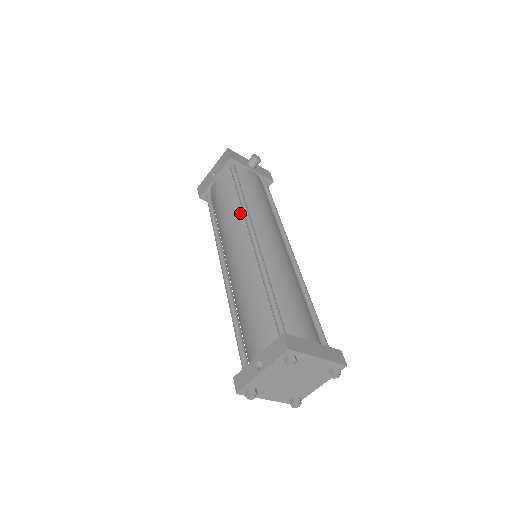
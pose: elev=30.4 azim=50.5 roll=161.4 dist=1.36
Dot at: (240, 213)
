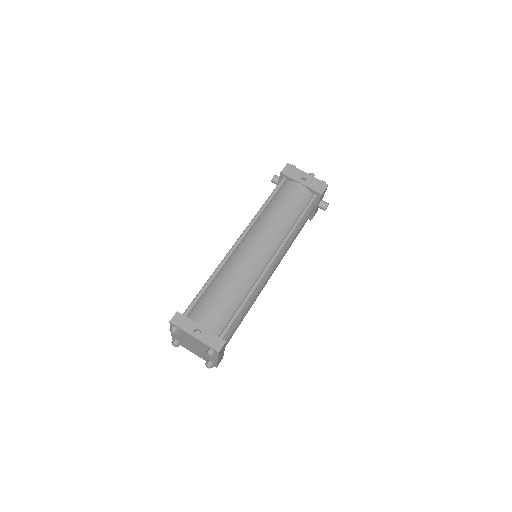
Dot at: (284, 233)
